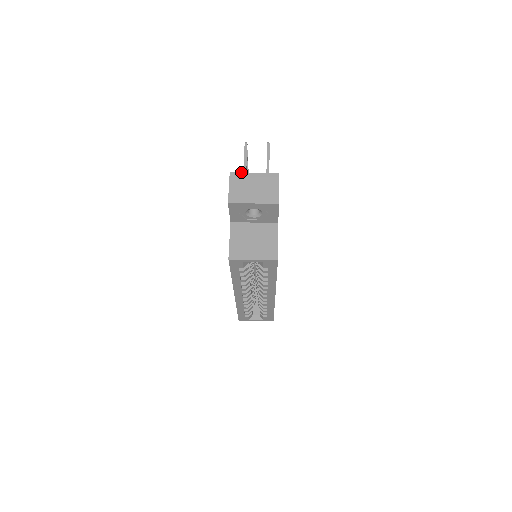
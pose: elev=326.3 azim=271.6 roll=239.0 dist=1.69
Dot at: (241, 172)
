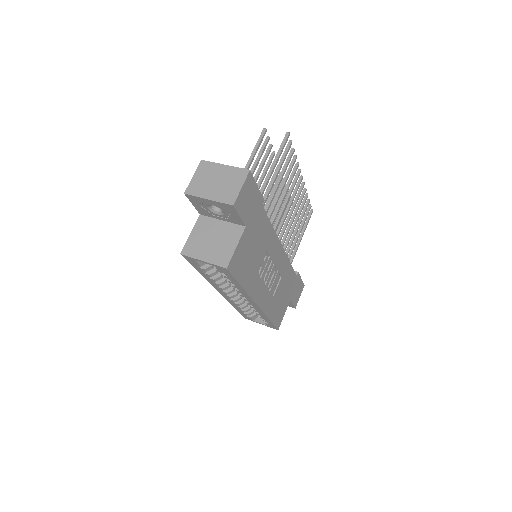
Dot at: occluded
